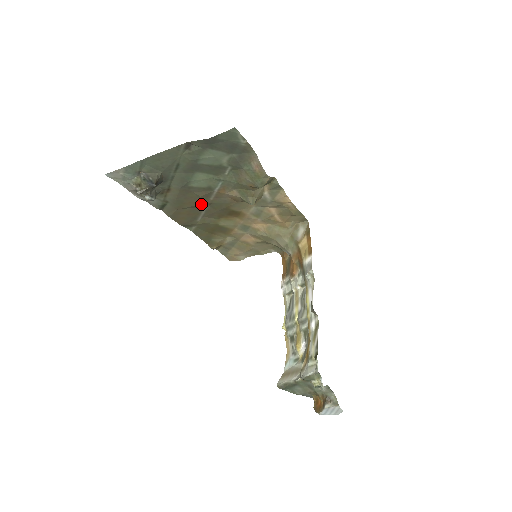
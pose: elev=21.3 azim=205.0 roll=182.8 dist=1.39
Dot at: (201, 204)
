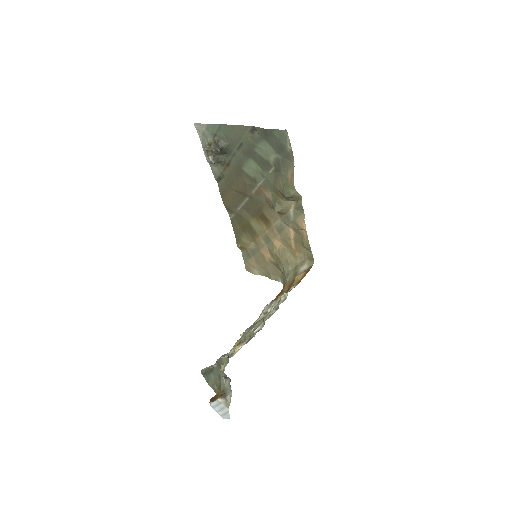
Dot at: (244, 193)
